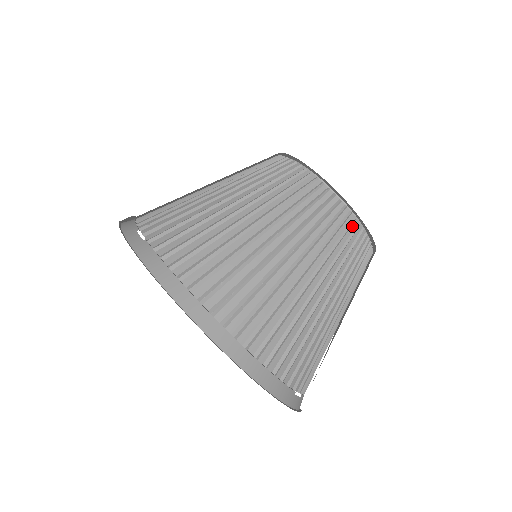
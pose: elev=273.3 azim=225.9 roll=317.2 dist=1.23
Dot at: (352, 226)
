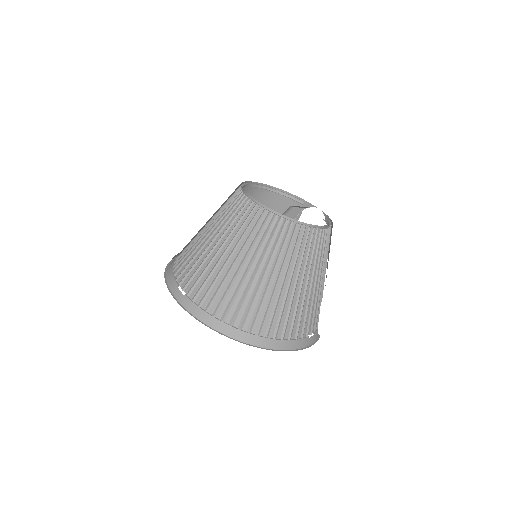
Dot at: (305, 232)
